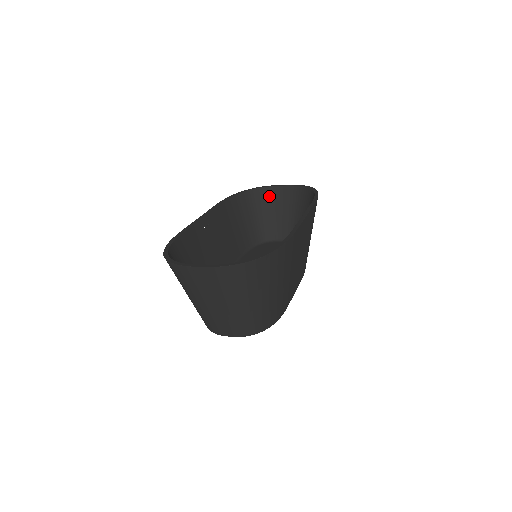
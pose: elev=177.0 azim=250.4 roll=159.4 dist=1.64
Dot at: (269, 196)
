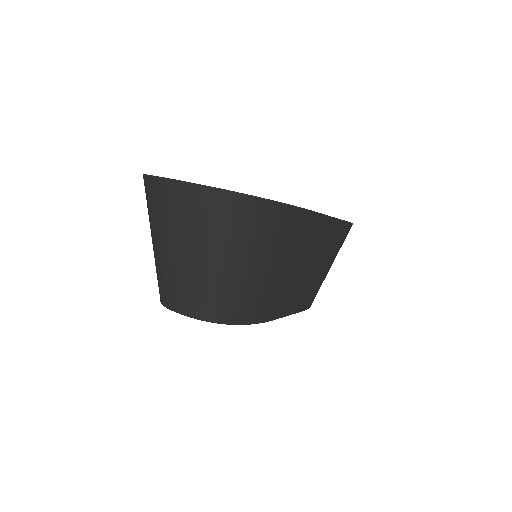
Dot at: occluded
